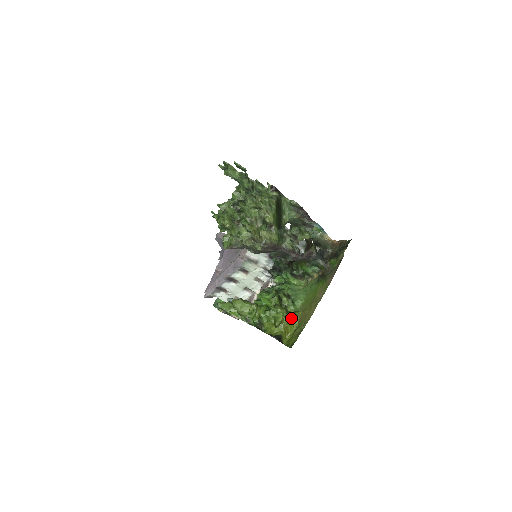
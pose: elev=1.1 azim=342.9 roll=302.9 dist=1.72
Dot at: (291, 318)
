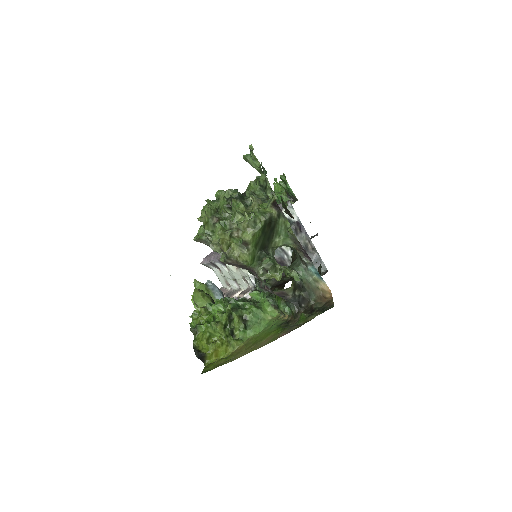
Dot at: (227, 344)
